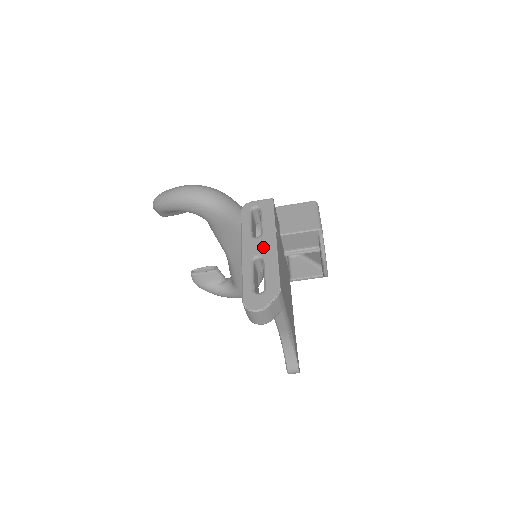
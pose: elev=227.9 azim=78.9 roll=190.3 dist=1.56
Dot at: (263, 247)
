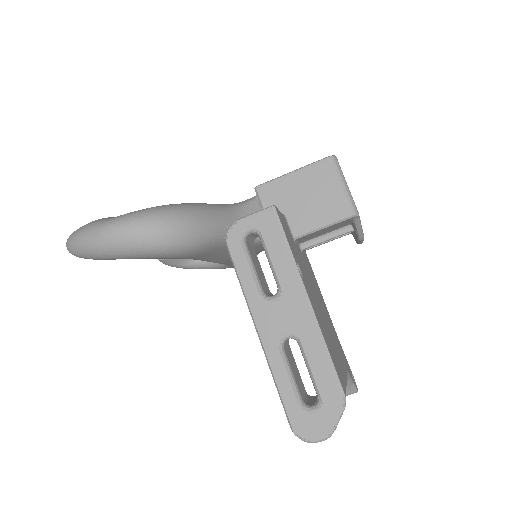
Dot at: (291, 318)
